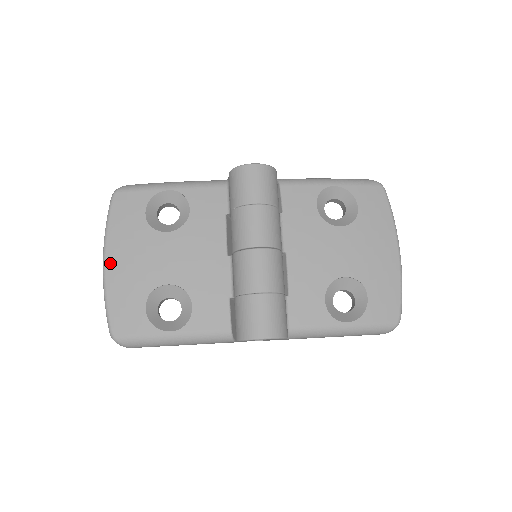
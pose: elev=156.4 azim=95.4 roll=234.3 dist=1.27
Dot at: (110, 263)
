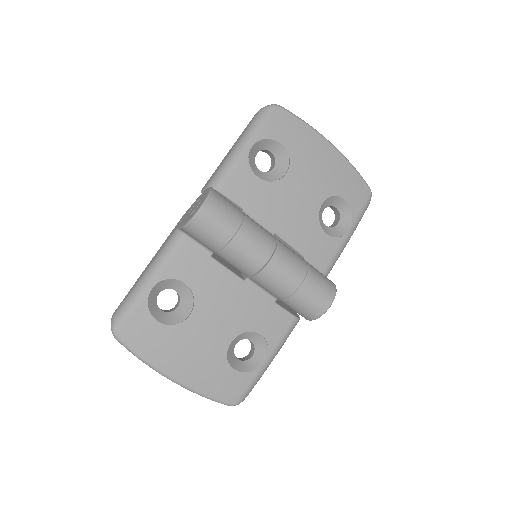
Dot at: (178, 376)
